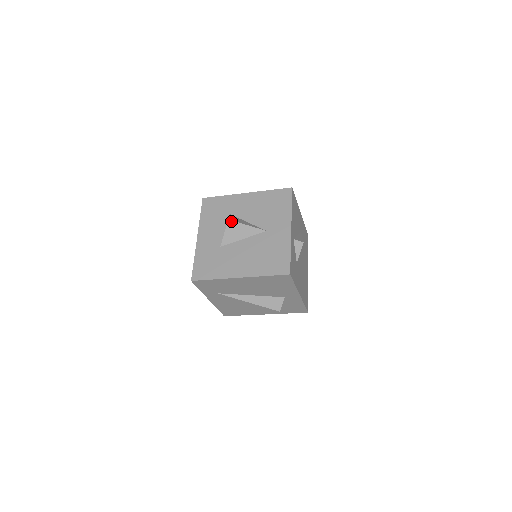
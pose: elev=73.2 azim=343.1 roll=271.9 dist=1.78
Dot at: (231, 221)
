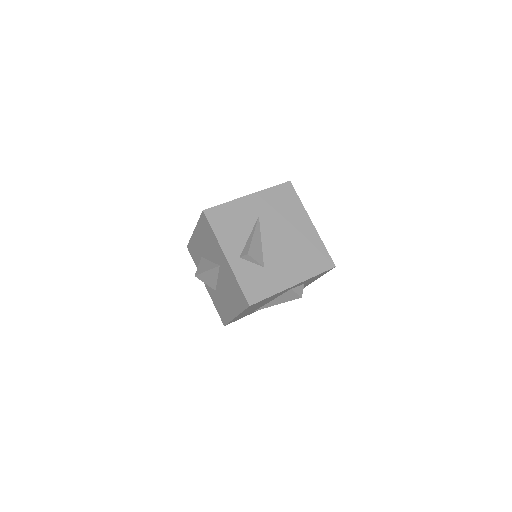
Dot at: (197, 276)
